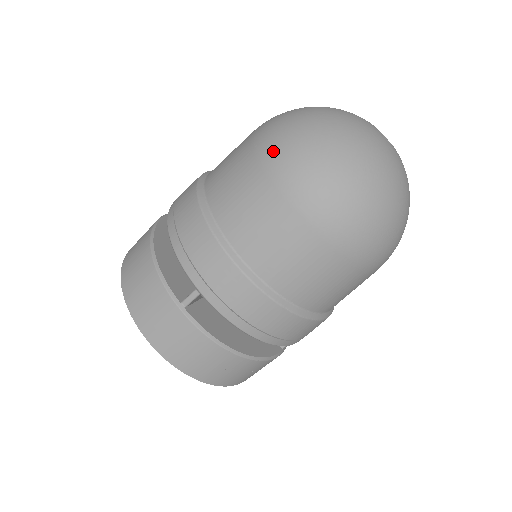
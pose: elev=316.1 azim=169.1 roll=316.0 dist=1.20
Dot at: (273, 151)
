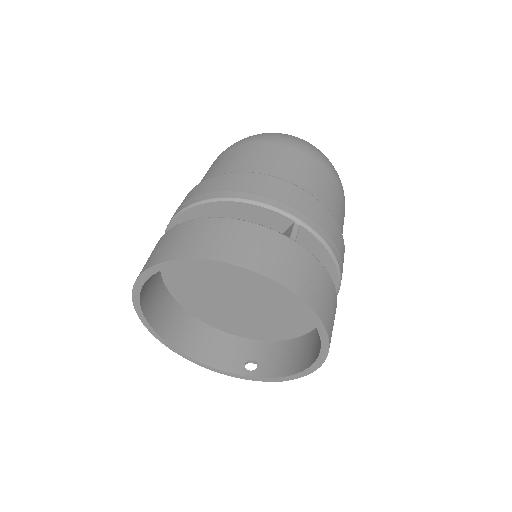
Dot at: (276, 137)
